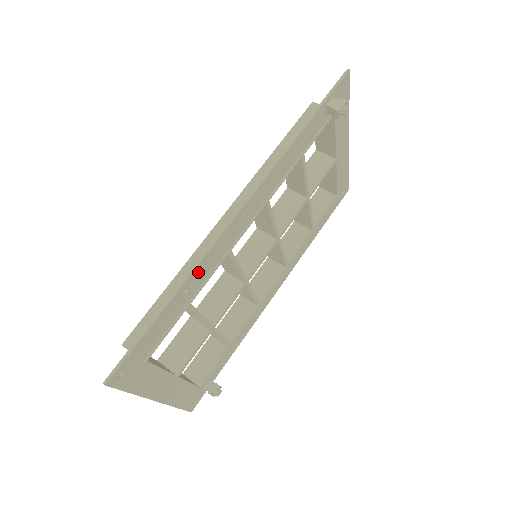
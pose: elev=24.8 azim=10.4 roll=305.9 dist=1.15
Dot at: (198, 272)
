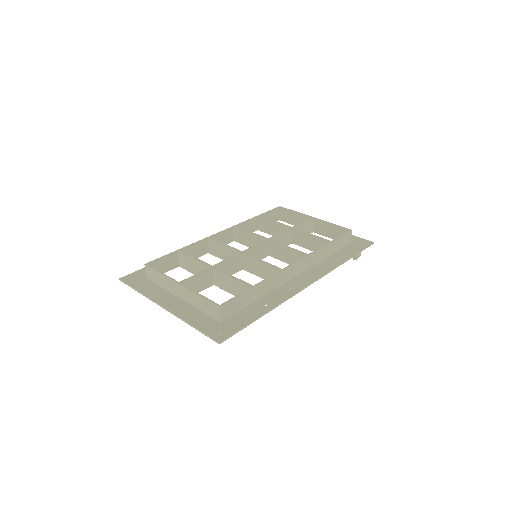
Dot at: (277, 301)
